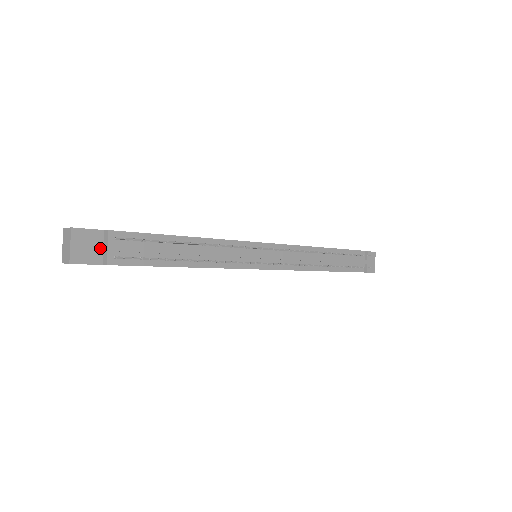
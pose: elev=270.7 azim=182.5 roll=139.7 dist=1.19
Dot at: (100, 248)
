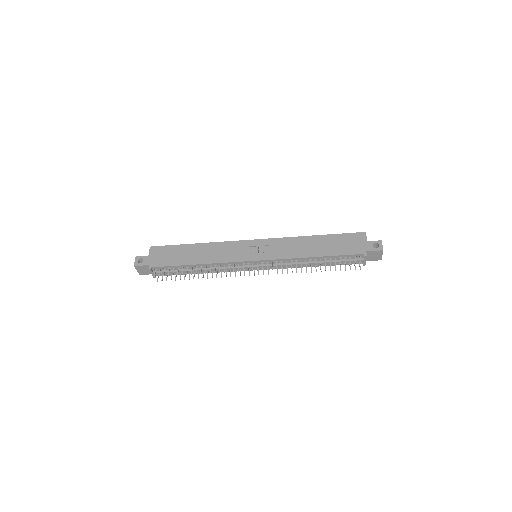
Dot at: occluded
